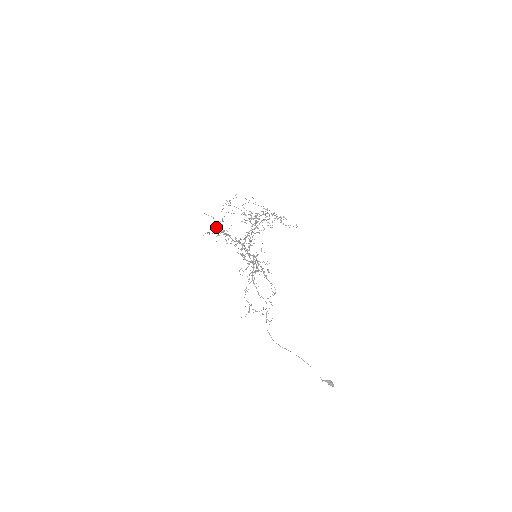
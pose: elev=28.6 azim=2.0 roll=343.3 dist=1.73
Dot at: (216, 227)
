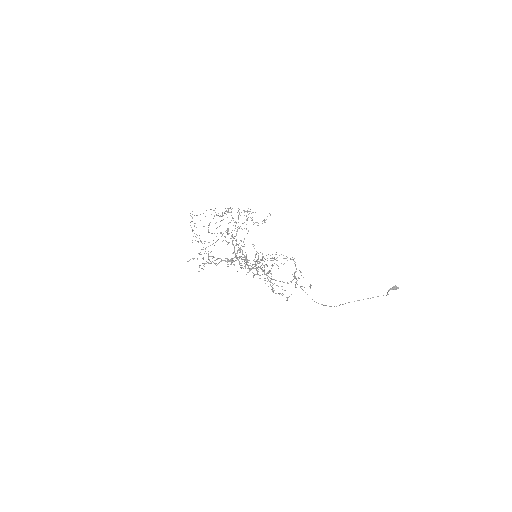
Dot at: (204, 264)
